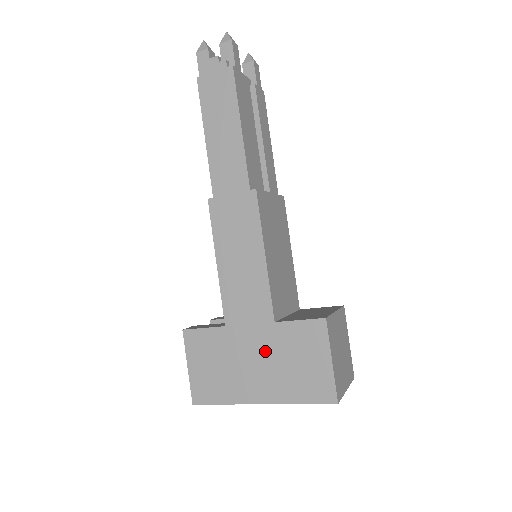
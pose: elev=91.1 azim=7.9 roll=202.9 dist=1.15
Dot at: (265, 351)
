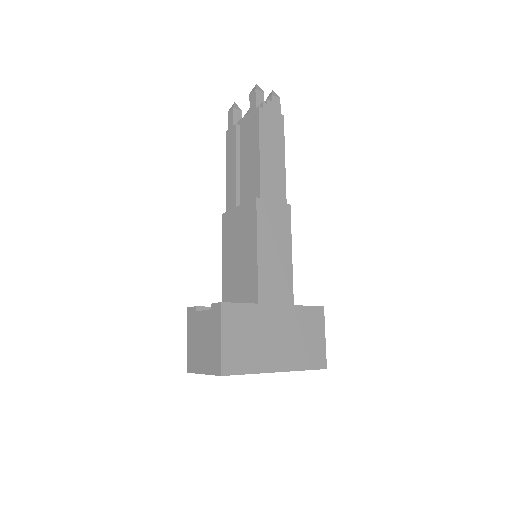
Dot at: (286, 327)
